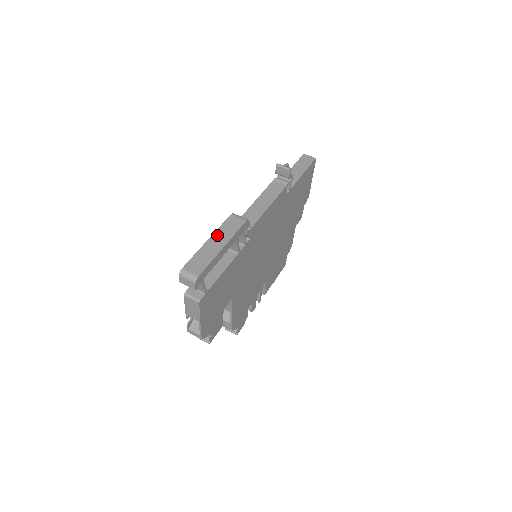
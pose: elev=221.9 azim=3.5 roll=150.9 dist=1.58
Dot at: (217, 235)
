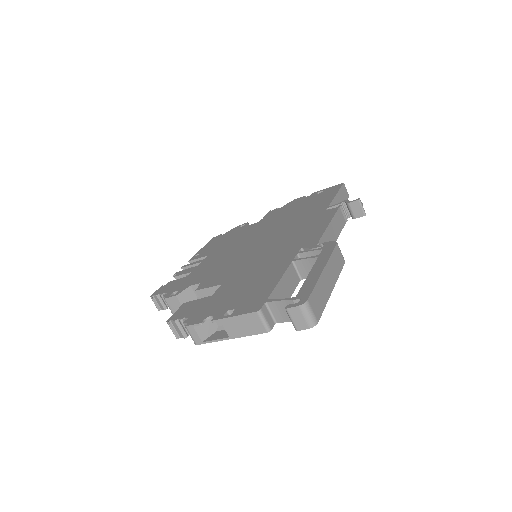
Dot at: (330, 267)
